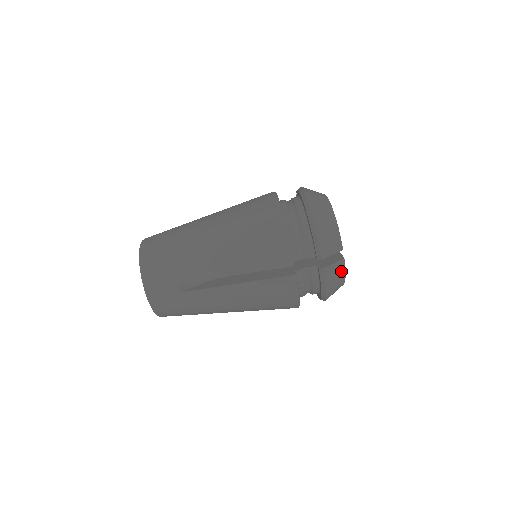
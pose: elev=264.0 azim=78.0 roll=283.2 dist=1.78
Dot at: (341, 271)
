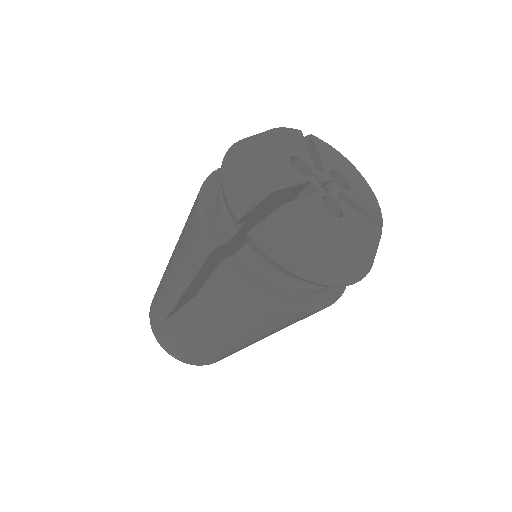
Dot at: occluded
